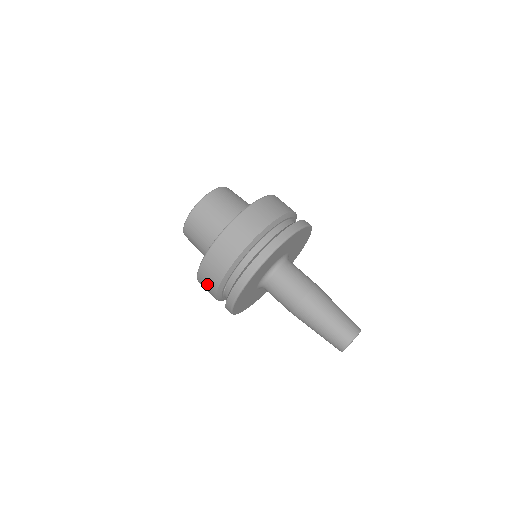
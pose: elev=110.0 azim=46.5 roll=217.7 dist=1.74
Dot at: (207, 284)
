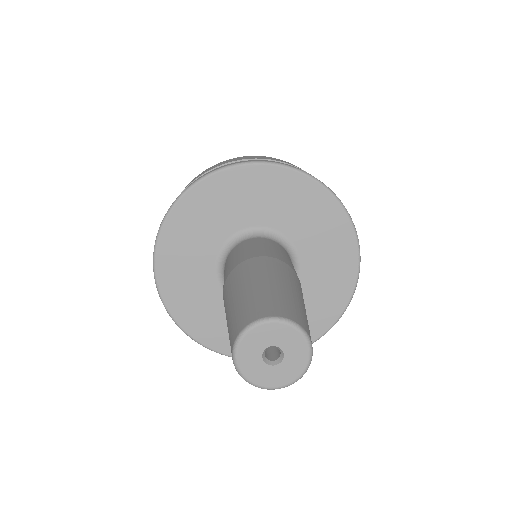
Dot at: occluded
